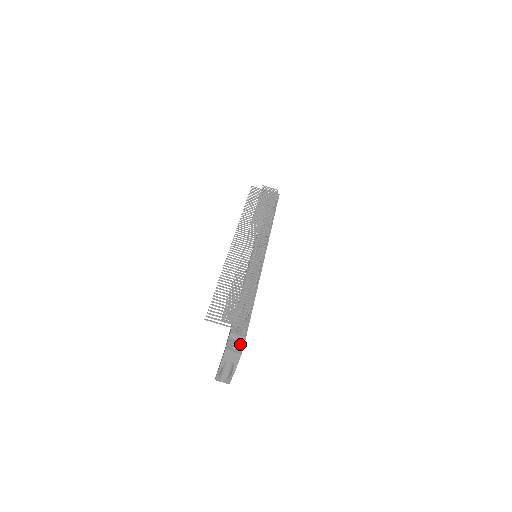
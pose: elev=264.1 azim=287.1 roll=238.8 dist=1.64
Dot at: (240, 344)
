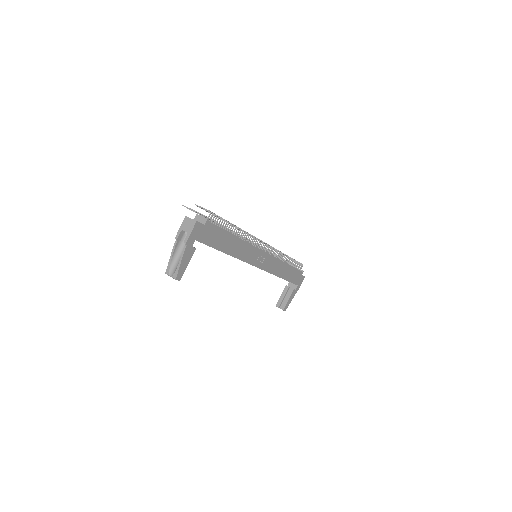
Dot at: (200, 223)
